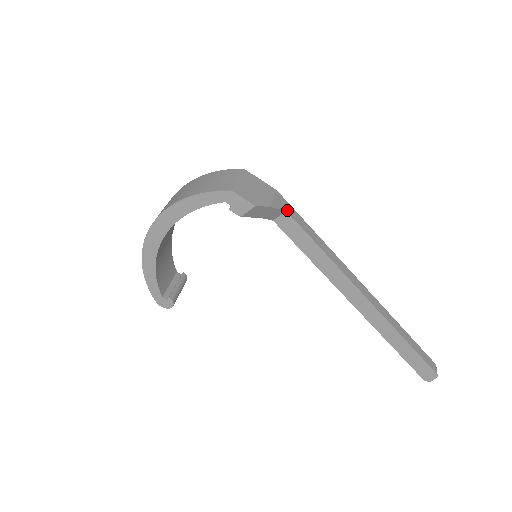
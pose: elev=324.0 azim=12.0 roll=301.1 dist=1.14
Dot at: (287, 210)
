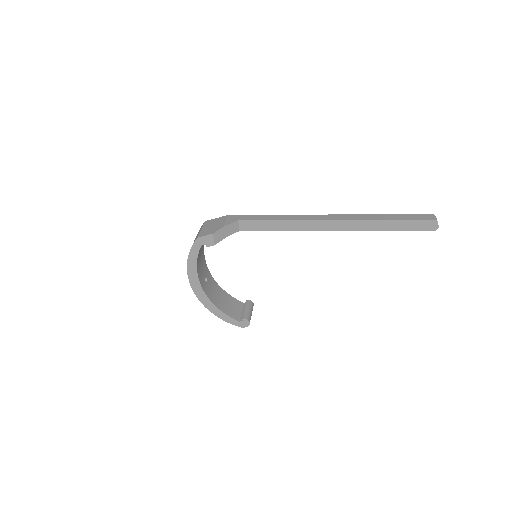
Dot at: (239, 219)
